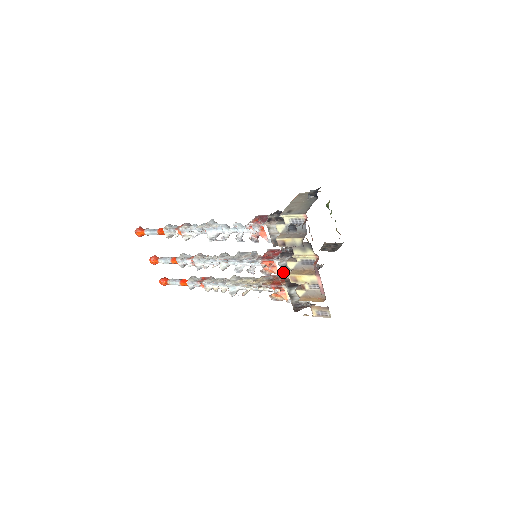
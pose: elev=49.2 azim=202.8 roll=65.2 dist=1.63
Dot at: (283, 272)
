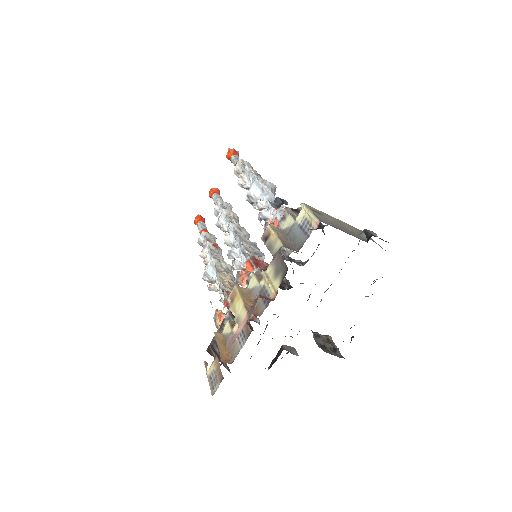
Dot at: occluded
